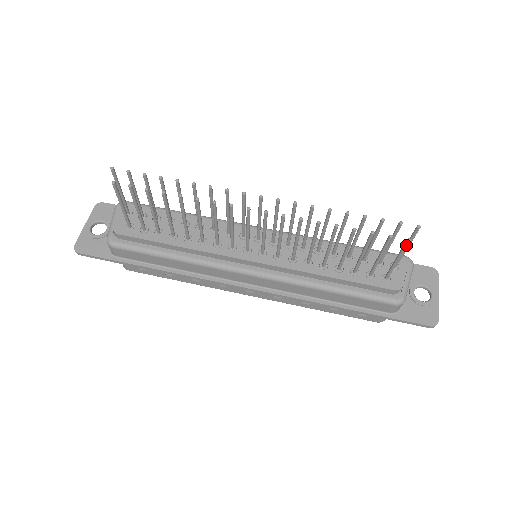
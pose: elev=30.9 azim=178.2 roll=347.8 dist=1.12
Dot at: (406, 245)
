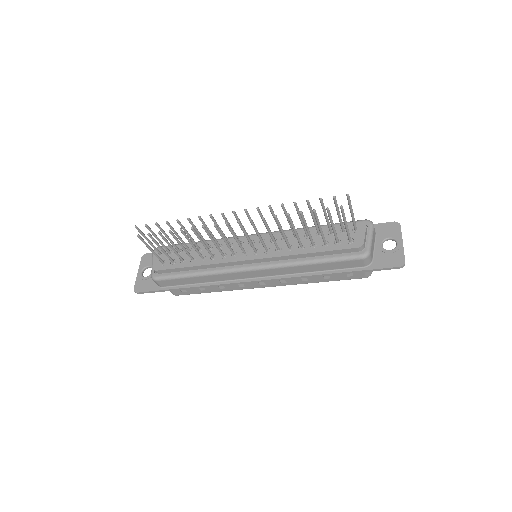
Dot at: (342, 211)
